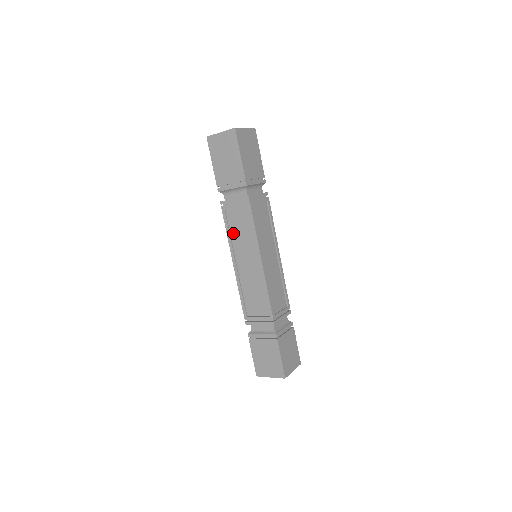
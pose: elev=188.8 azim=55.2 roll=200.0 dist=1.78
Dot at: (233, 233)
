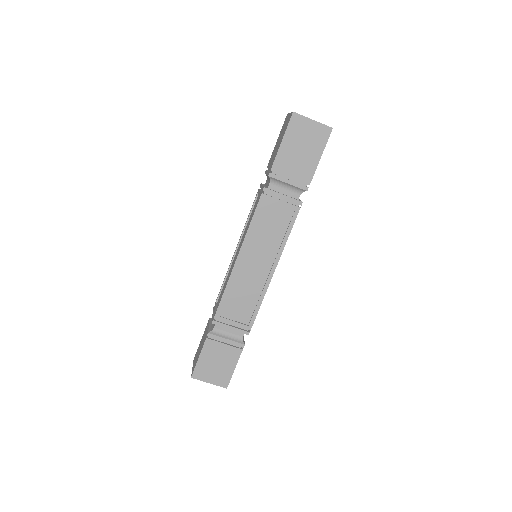
Dot at: (258, 227)
